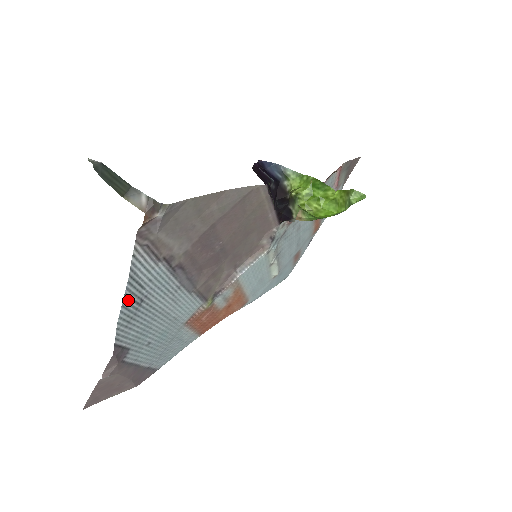
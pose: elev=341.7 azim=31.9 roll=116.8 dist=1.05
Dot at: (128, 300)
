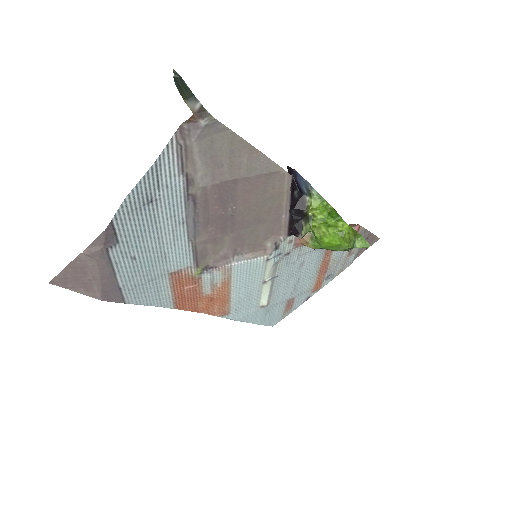
Dot at: (143, 186)
